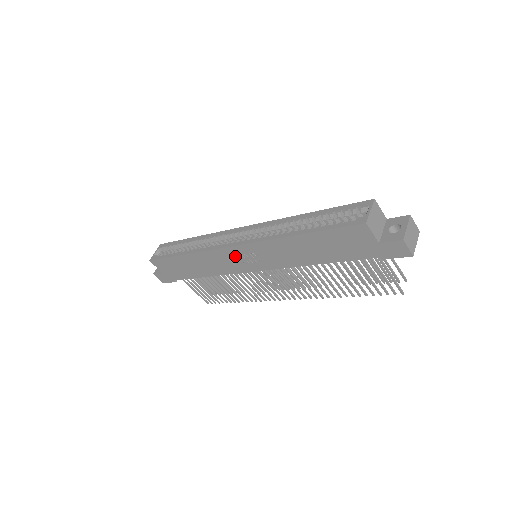
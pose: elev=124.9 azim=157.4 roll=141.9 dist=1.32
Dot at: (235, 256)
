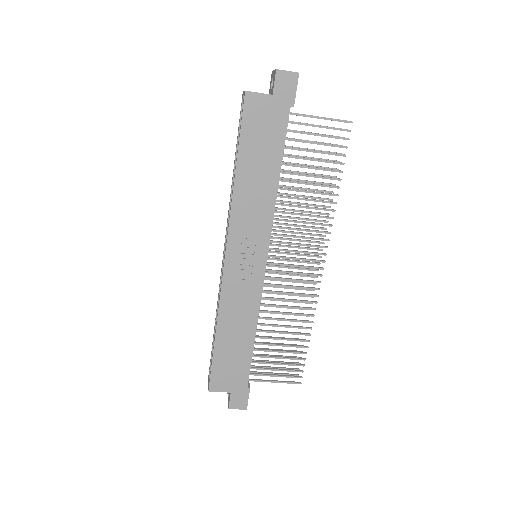
Dot at: (238, 268)
